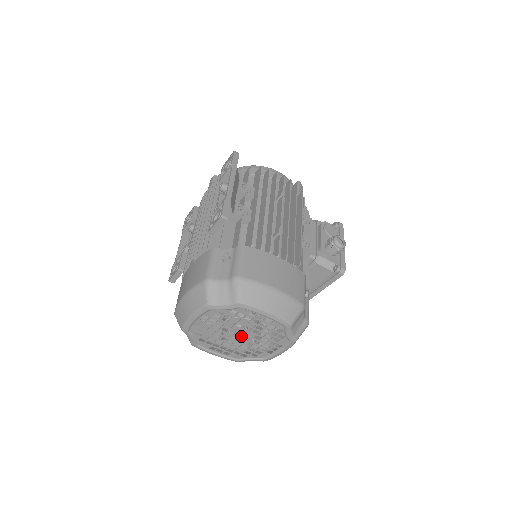
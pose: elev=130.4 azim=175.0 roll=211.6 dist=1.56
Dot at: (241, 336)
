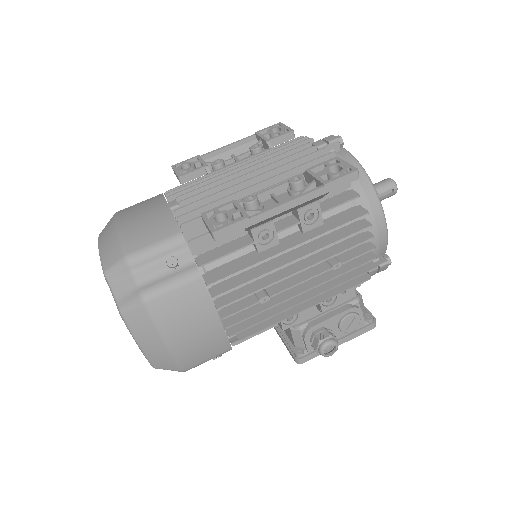
Dot at: occluded
